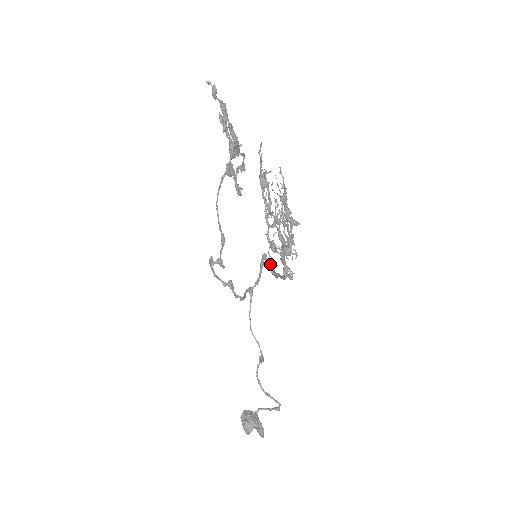
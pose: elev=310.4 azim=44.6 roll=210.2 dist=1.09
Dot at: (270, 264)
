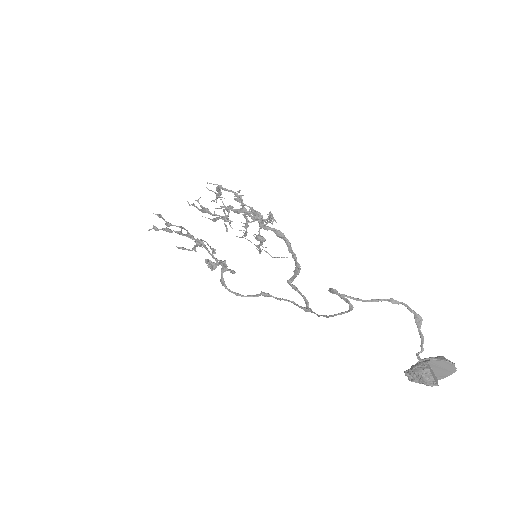
Dot at: (293, 275)
